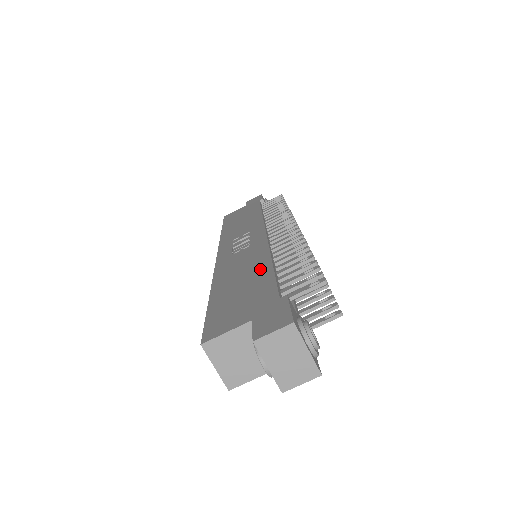
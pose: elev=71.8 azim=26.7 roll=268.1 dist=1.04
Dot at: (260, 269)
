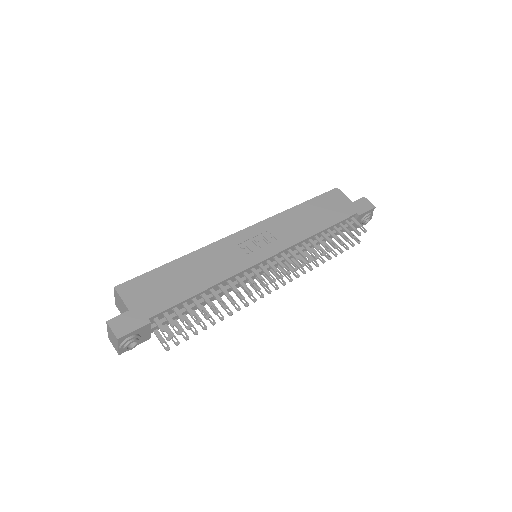
Dot at: (197, 285)
